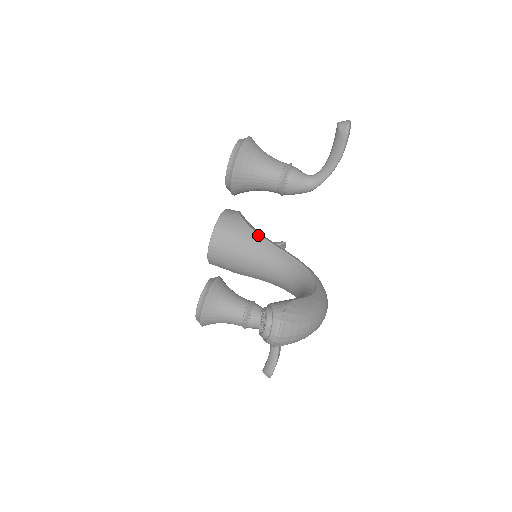
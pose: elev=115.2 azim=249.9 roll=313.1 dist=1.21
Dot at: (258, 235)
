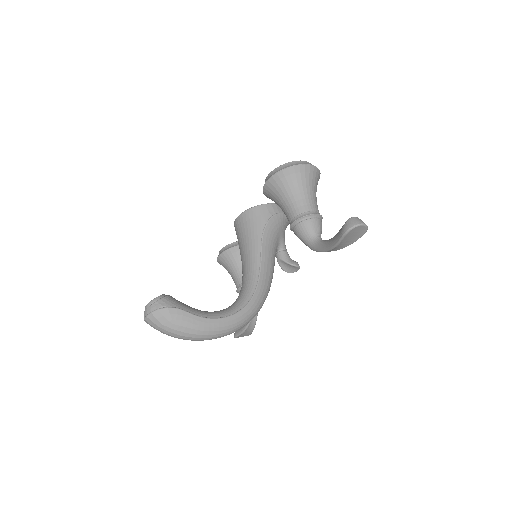
Dot at: (261, 244)
